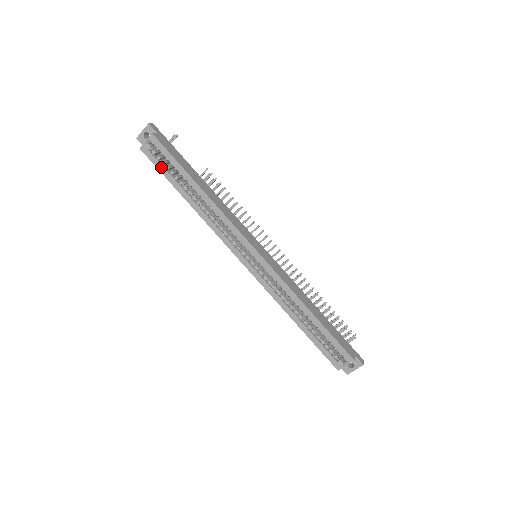
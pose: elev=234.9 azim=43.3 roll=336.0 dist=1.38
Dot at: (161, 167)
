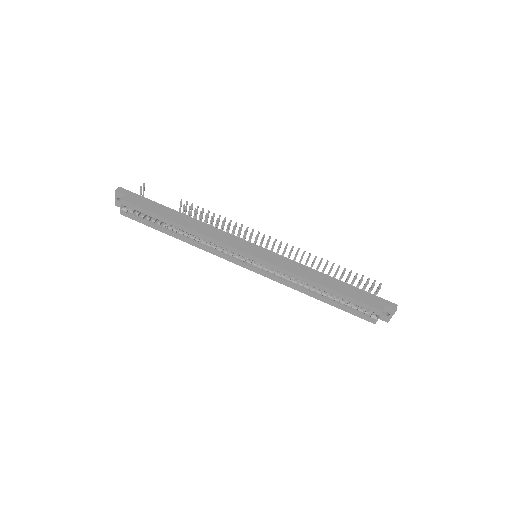
Dot at: (143, 221)
